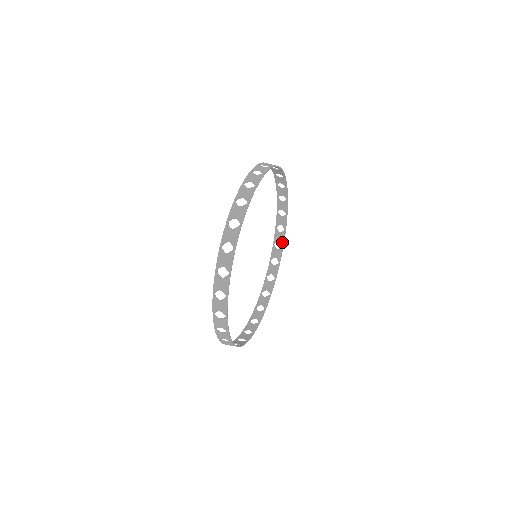
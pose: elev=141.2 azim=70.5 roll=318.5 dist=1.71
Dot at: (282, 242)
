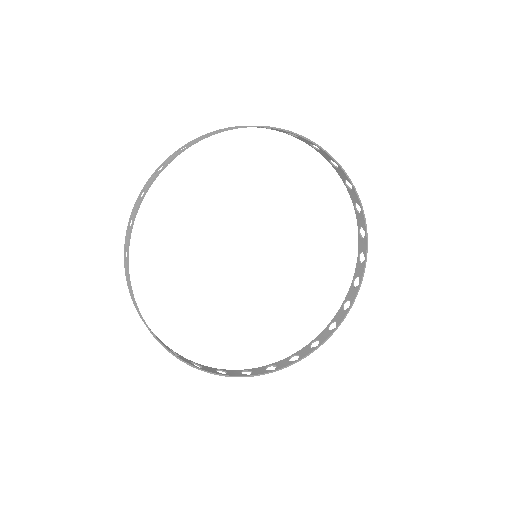
Dot at: (338, 323)
